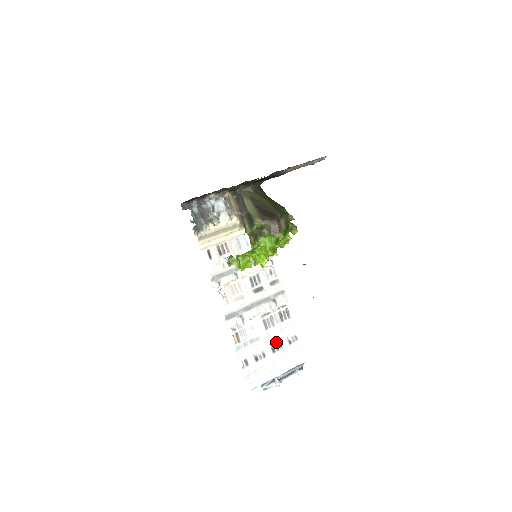
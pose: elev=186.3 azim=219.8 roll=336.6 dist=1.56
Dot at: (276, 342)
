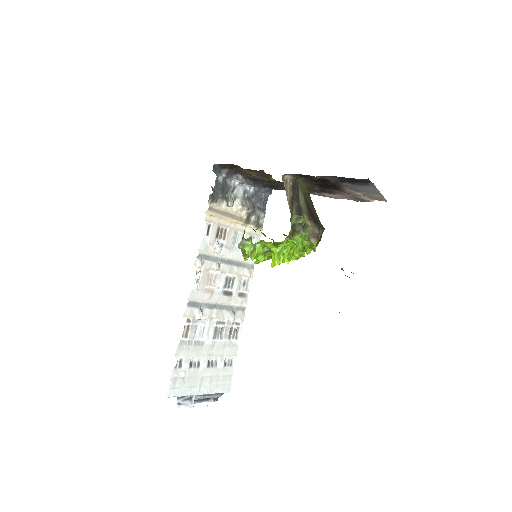
Dot at: (215, 357)
